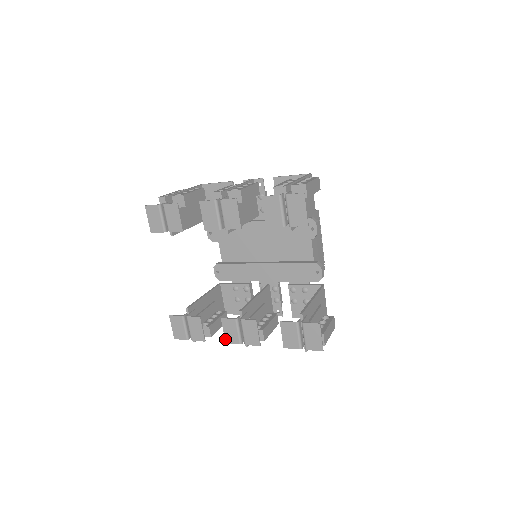
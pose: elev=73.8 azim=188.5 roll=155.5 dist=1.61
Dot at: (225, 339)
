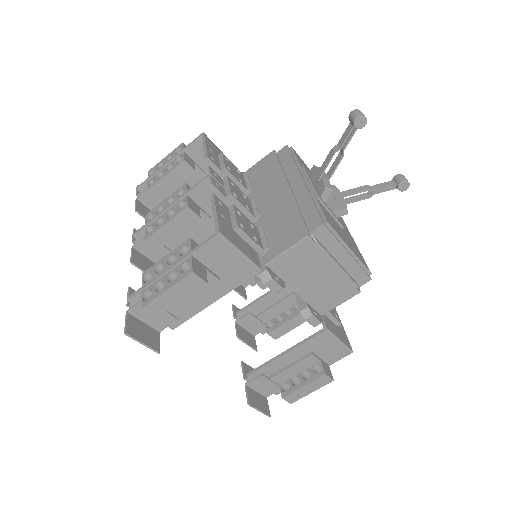
Dot at: occluded
